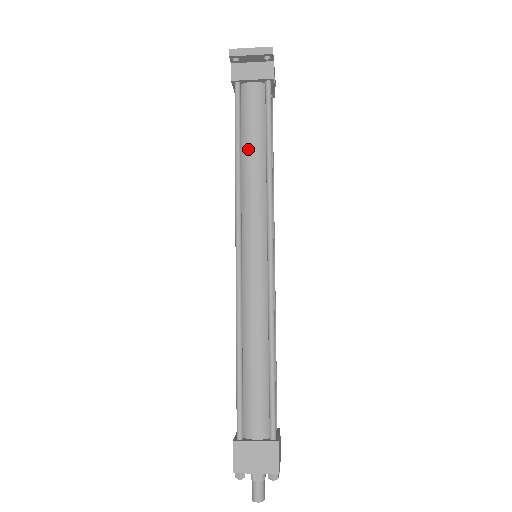
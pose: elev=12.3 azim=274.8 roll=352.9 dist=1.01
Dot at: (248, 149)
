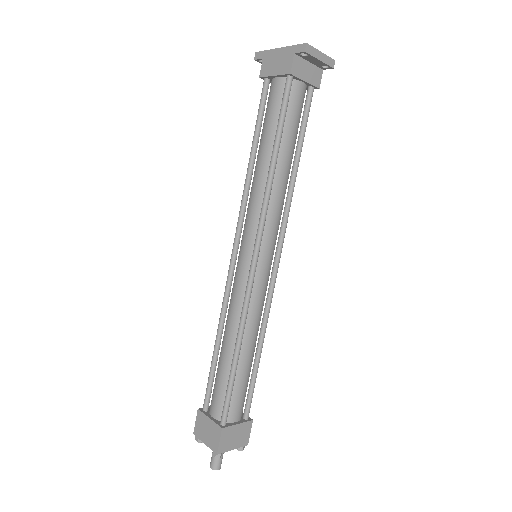
Dot at: (284, 153)
